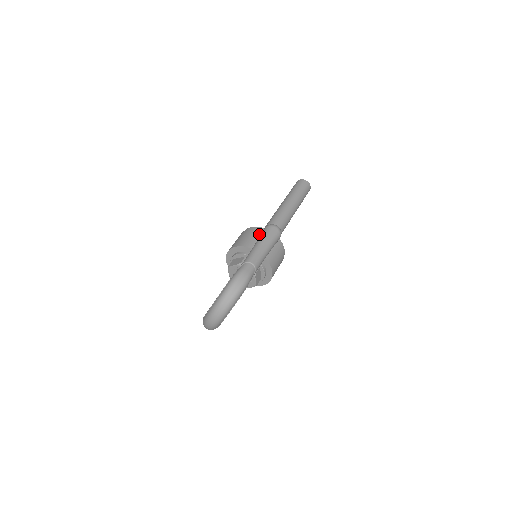
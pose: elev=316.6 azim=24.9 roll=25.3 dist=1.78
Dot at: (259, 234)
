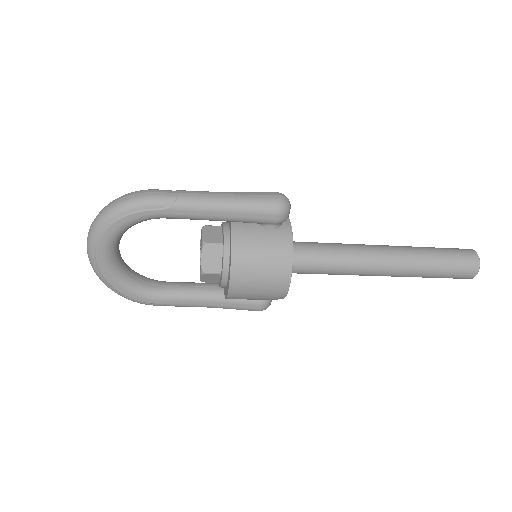
Dot at: occluded
